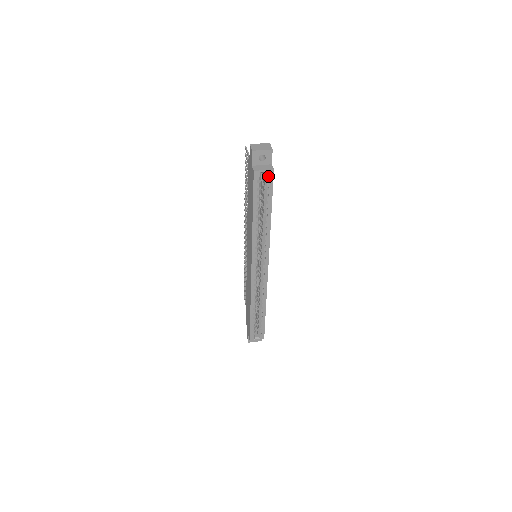
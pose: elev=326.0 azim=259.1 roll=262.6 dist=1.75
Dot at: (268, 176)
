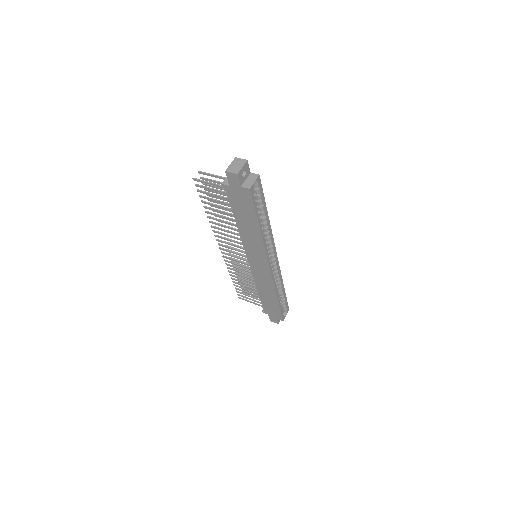
Dot at: (258, 184)
